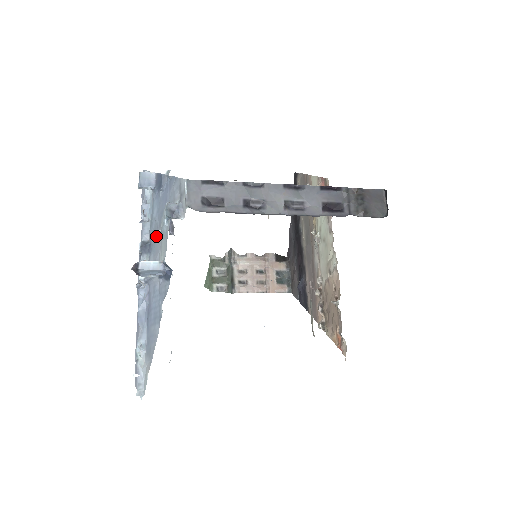
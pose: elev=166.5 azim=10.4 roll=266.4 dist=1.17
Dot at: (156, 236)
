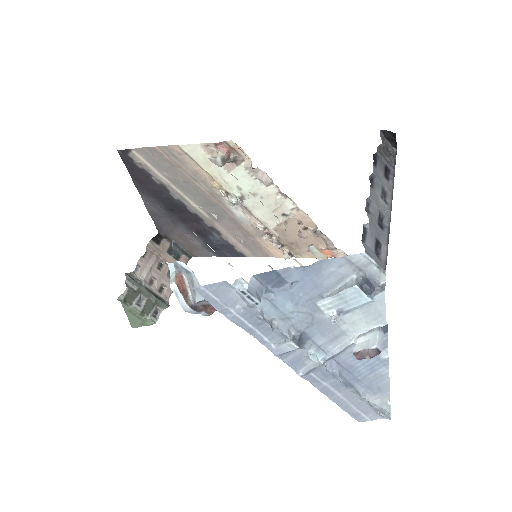
Dot at: (334, 320)
